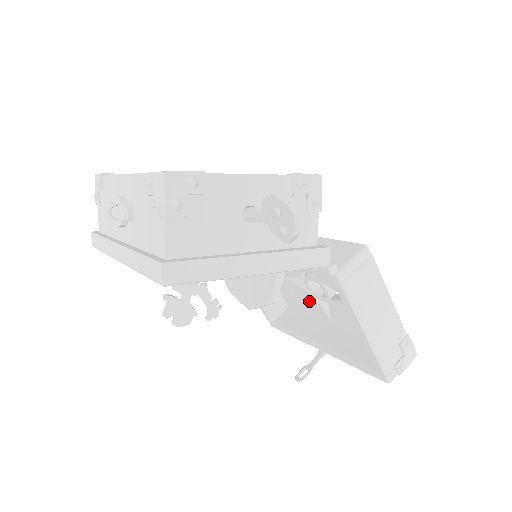
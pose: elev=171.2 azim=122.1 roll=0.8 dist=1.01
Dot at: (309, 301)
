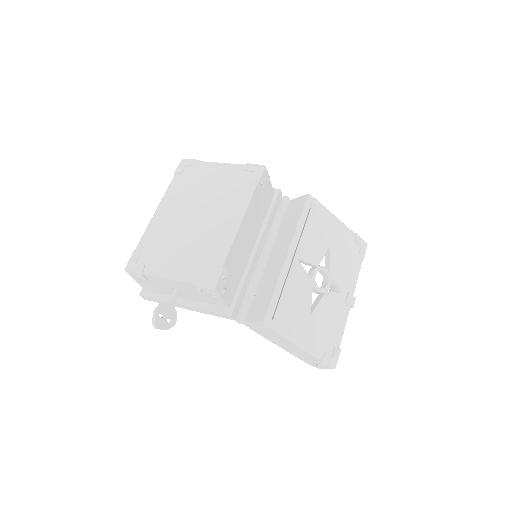
Dot at: occluded
